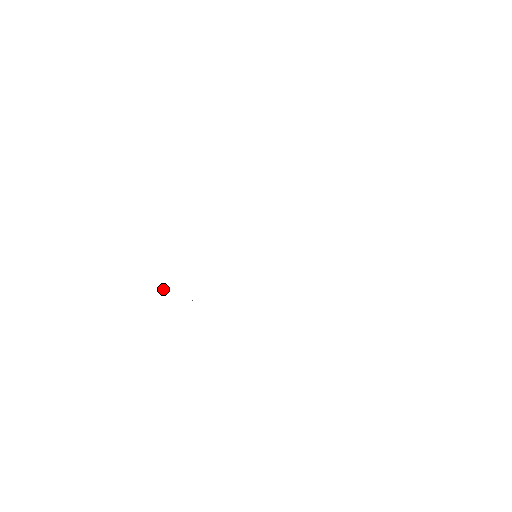
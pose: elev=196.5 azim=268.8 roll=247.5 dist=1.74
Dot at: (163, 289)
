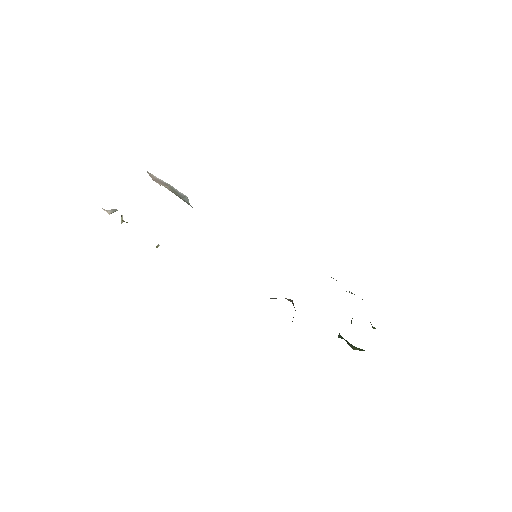
Dot at: (121, 221)
